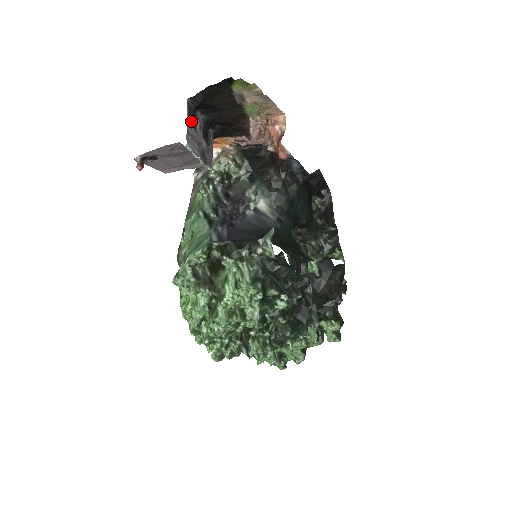
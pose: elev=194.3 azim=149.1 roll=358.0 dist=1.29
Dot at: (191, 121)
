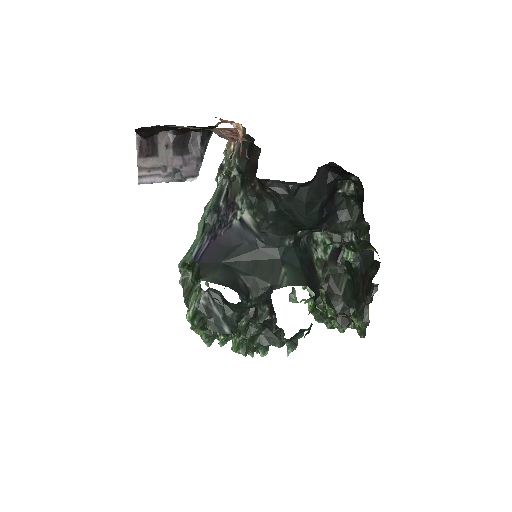
Dot at: (145, 153)
